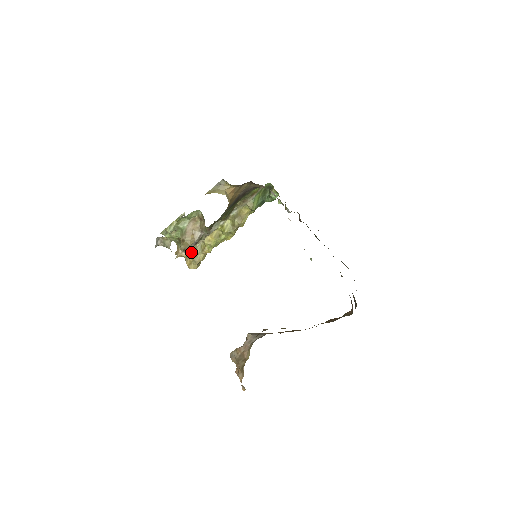
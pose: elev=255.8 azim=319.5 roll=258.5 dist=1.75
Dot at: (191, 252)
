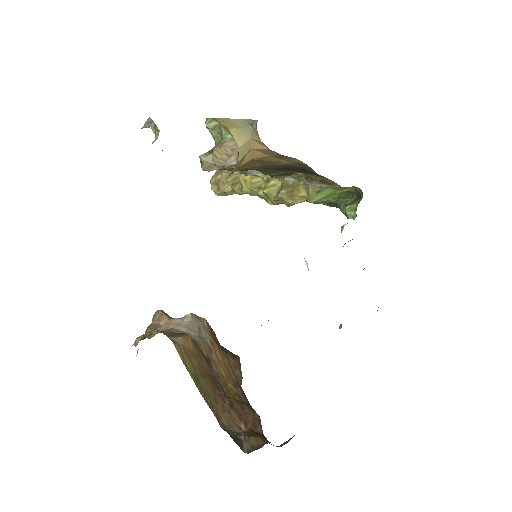
Dot at: (222, 172)
